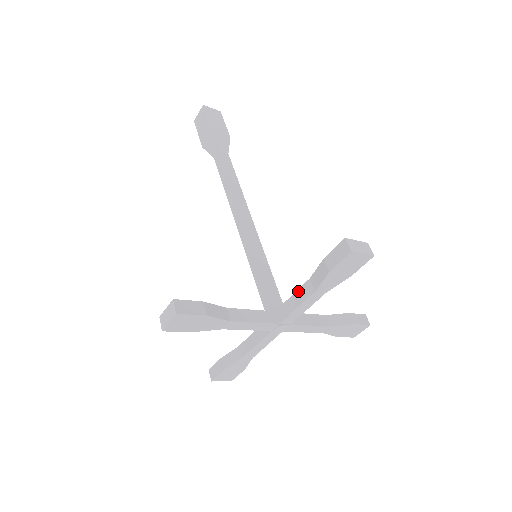
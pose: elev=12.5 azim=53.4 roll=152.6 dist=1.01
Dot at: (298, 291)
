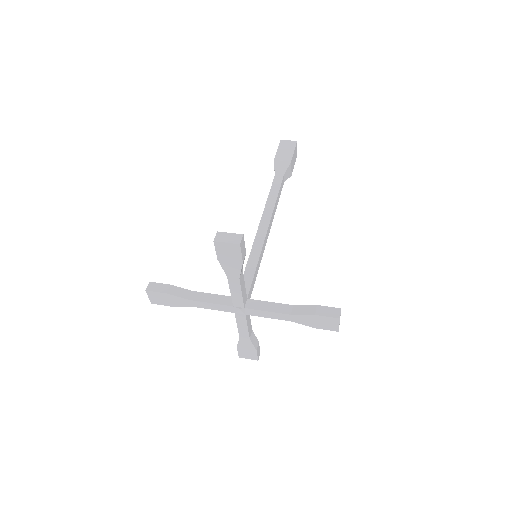
Dot at: occluded
